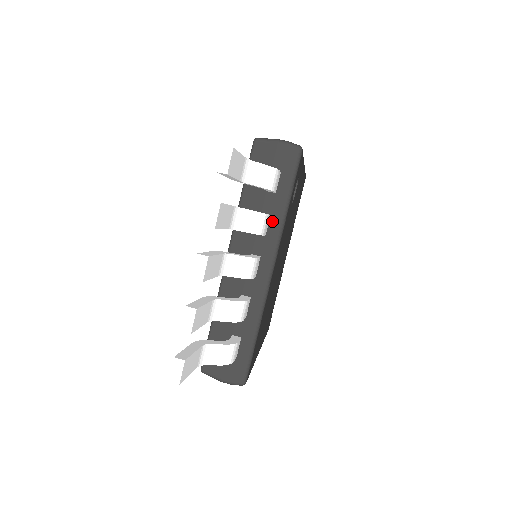
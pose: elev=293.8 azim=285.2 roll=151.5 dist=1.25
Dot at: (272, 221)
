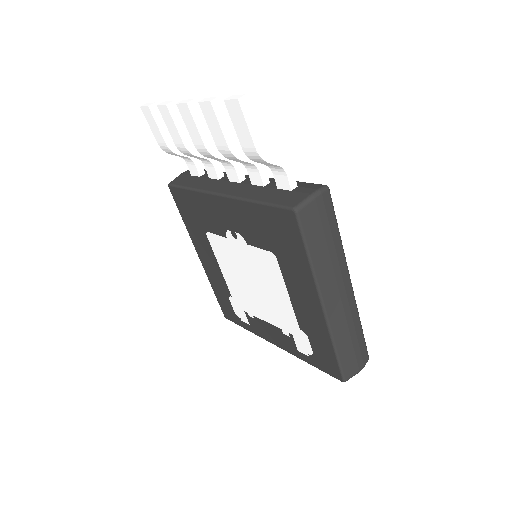
Dot at: occluded
